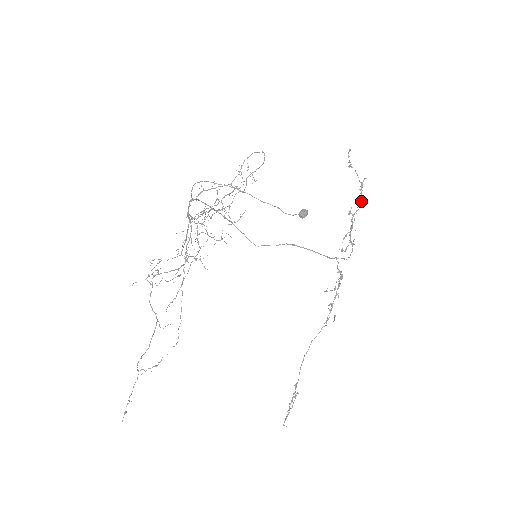
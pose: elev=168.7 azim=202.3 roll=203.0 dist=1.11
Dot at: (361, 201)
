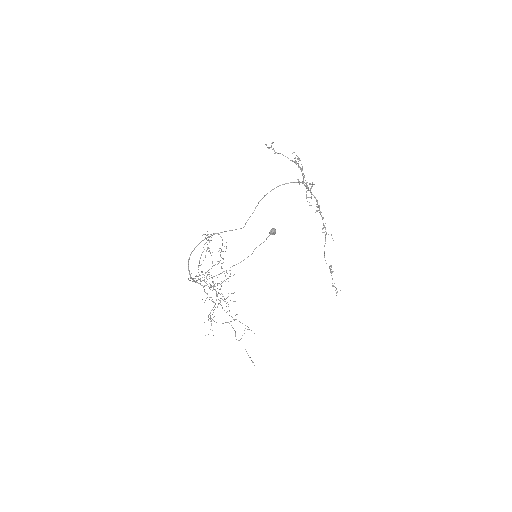
Dot at: occluded
